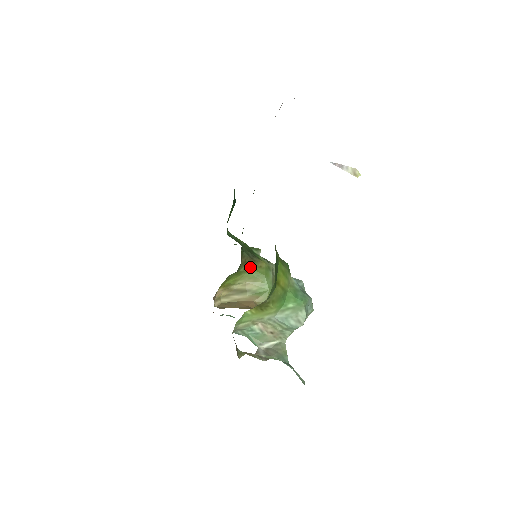
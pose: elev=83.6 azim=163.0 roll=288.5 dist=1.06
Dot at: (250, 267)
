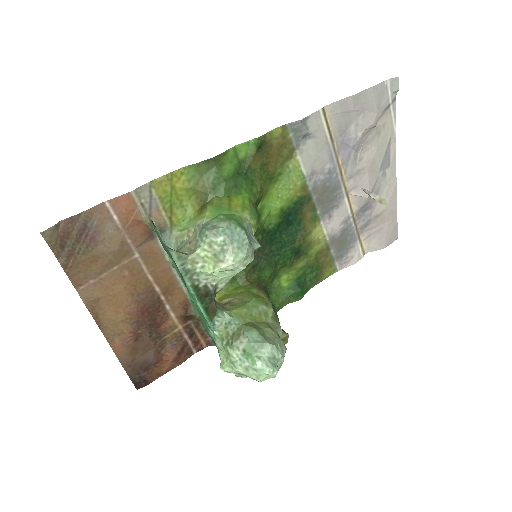
Dot at: (251, 288)
